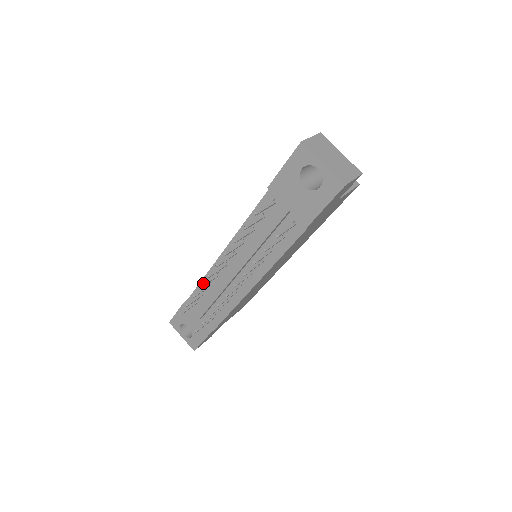
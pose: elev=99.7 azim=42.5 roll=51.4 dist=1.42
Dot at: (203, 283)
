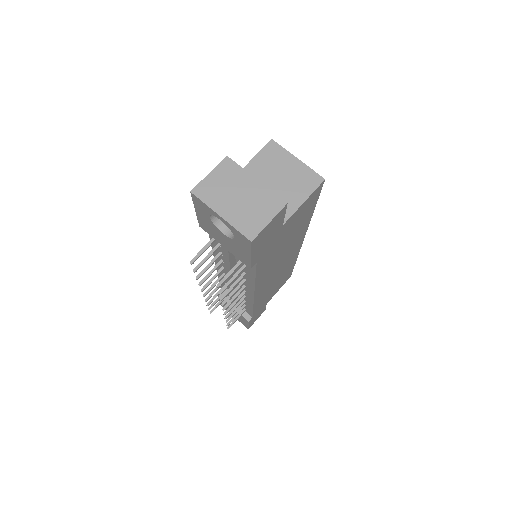
Dot at: (208, 296)
